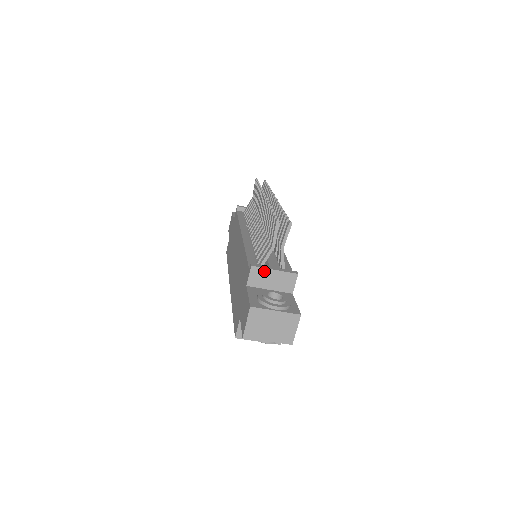
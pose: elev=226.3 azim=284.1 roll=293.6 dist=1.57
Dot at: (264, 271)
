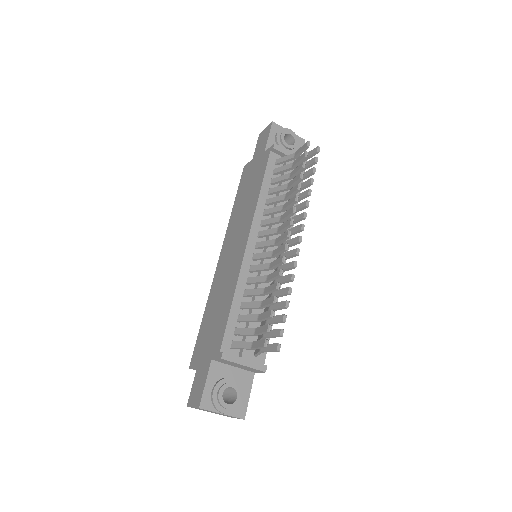
Dot at: (233, 363)
